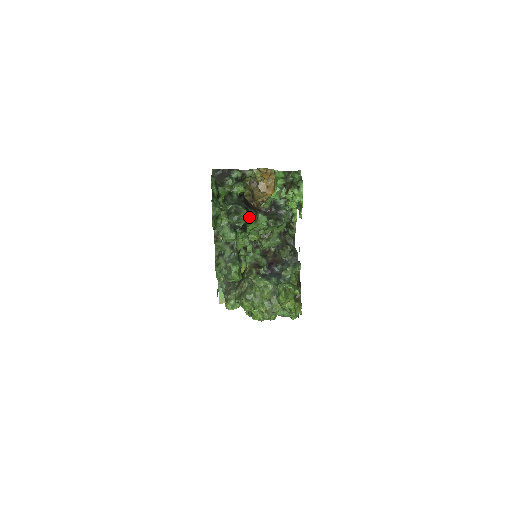
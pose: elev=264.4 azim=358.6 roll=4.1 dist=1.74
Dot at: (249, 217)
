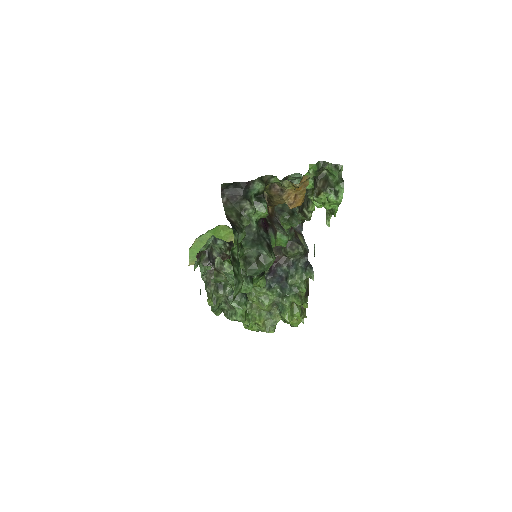
Dot at: occluded
